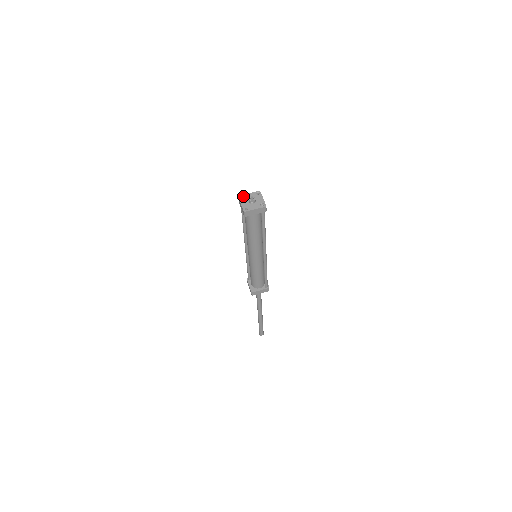
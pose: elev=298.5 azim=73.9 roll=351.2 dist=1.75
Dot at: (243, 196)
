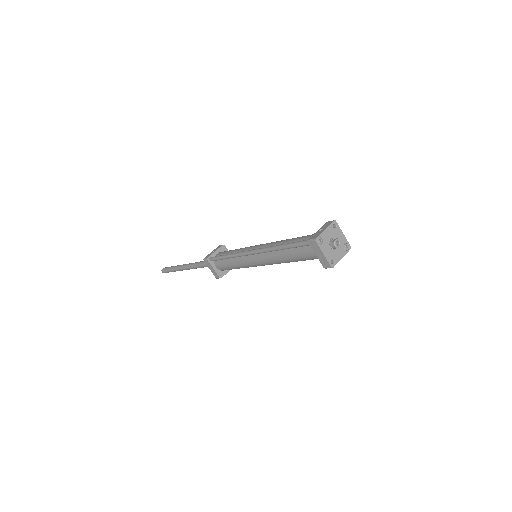
Dot at: (321, 238)
